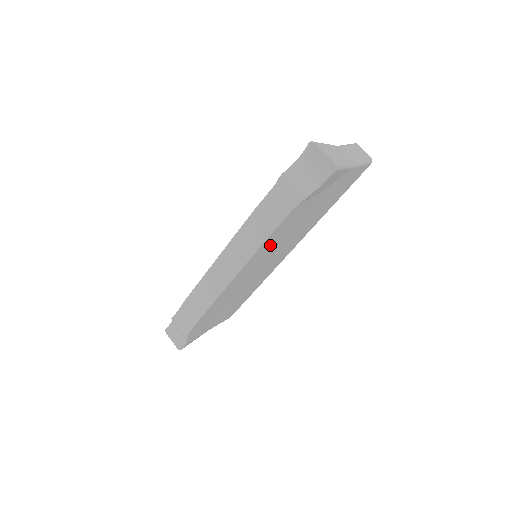
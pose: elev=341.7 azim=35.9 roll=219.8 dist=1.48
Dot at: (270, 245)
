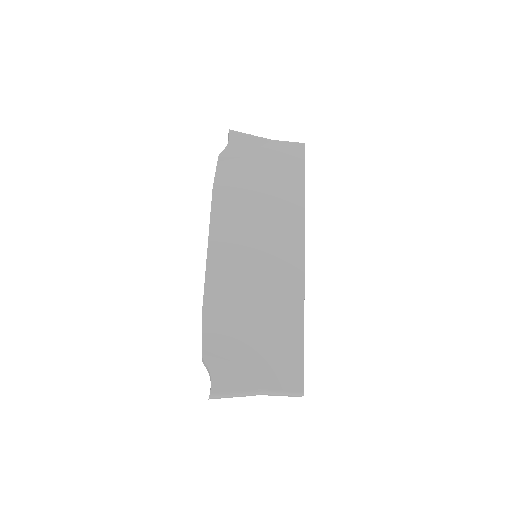
Dot at: (231, 211)
